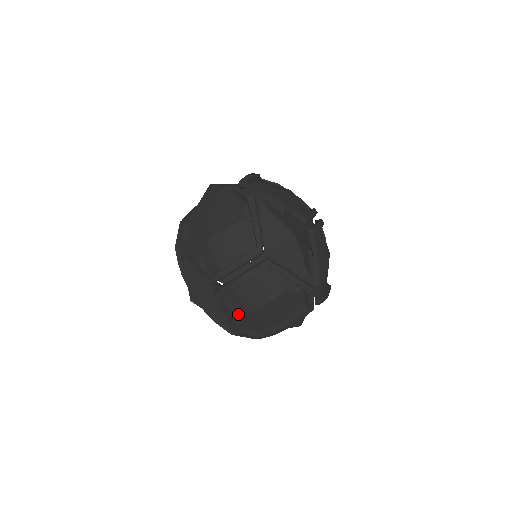
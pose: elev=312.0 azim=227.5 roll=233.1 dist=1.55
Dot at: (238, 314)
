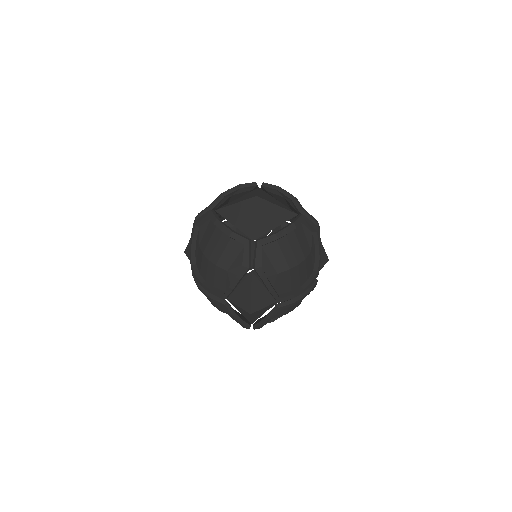
Dot at: occluded
